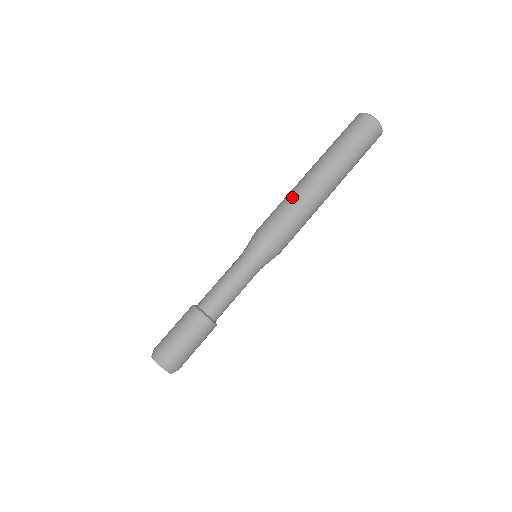
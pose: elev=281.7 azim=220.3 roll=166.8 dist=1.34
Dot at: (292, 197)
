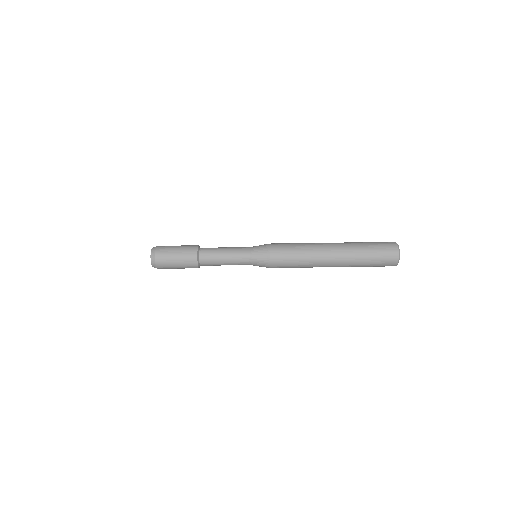
Dot at: (307, 251)
